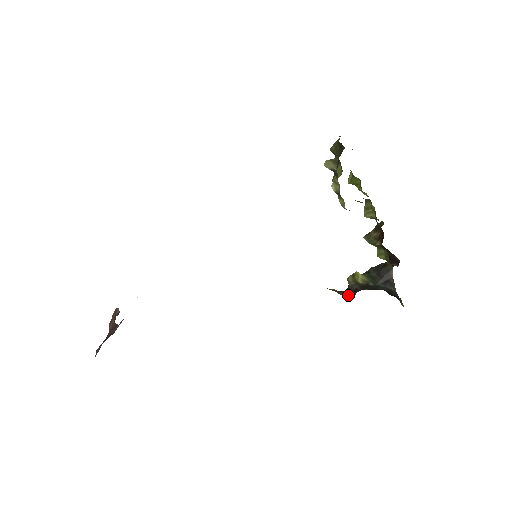
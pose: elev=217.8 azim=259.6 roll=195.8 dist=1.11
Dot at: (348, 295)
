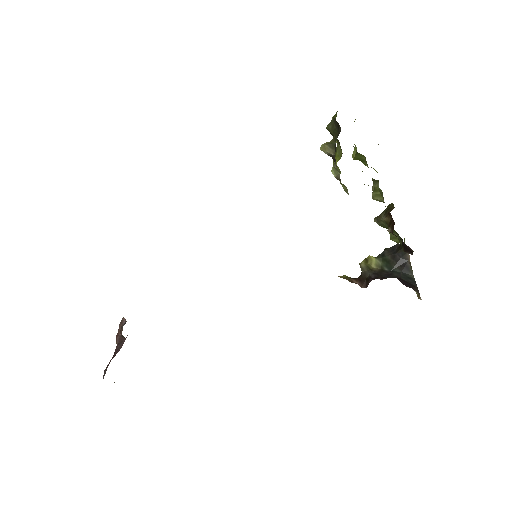
Dot at: (361, 283)
